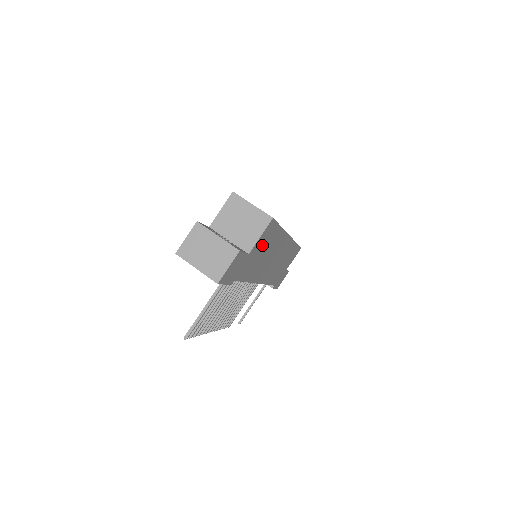
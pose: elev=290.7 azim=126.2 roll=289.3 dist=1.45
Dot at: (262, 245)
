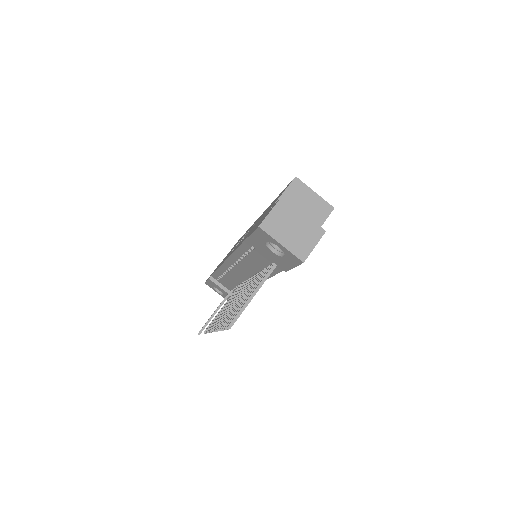
Dot at: occluded
